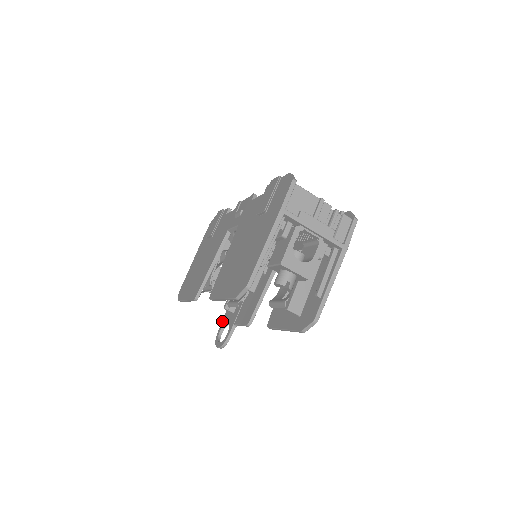
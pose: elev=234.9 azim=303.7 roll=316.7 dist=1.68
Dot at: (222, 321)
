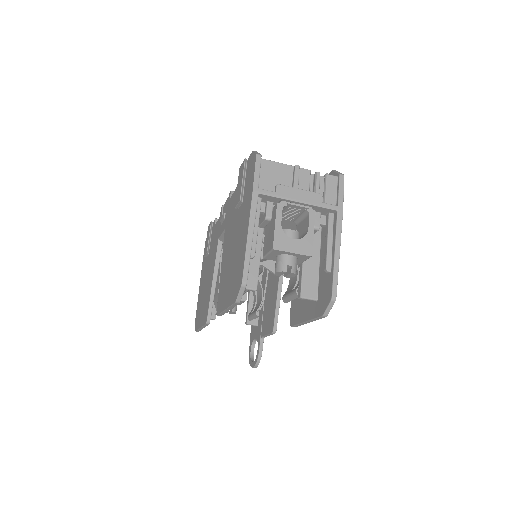
Dot at: (250, 339)
